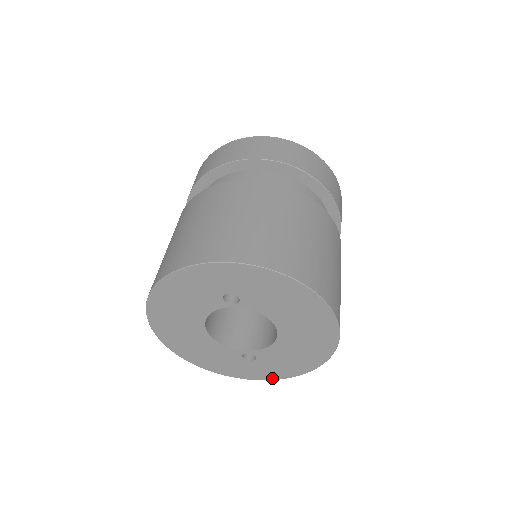
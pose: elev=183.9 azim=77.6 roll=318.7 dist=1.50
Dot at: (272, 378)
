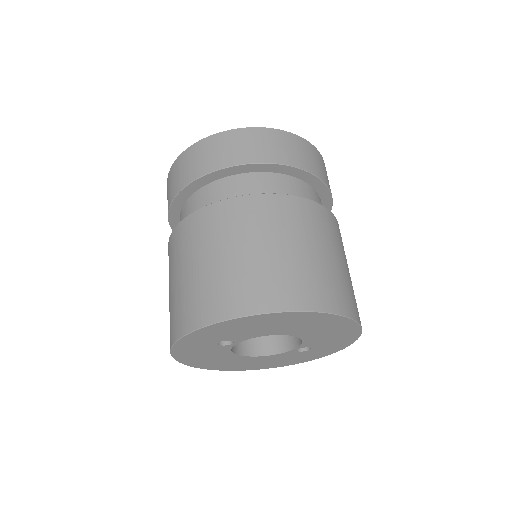
Dot at: (344, 347)
